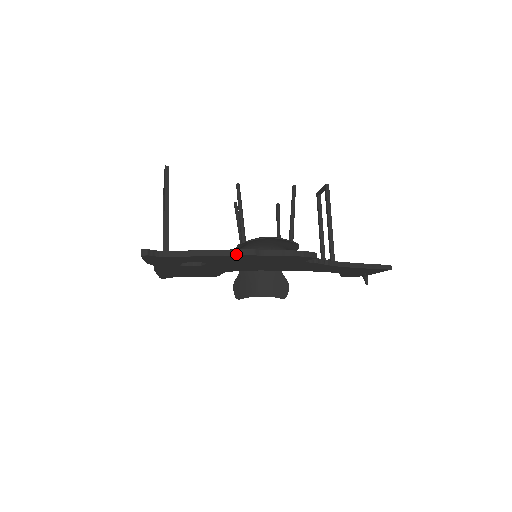
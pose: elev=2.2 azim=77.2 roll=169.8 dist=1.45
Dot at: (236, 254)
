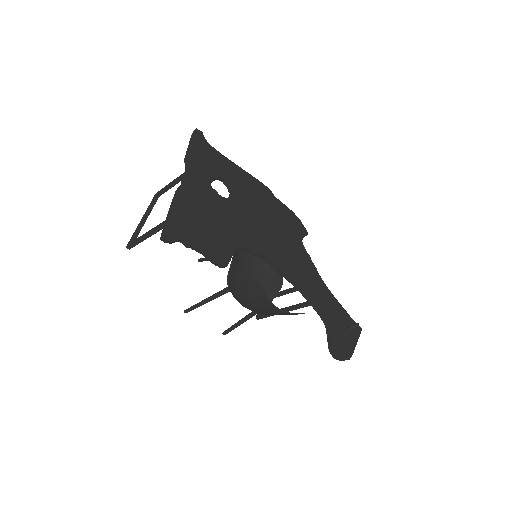
Dot at: (259, 181)
